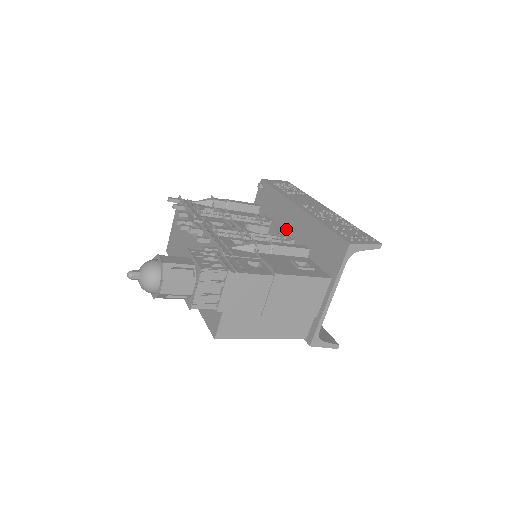
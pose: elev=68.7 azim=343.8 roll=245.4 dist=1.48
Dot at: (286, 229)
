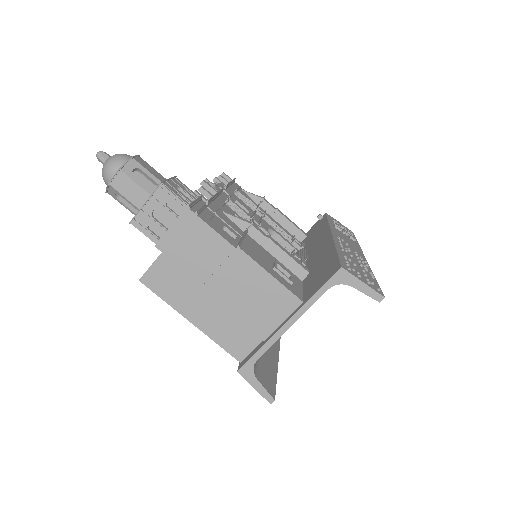
Dot at: (308, 255)
